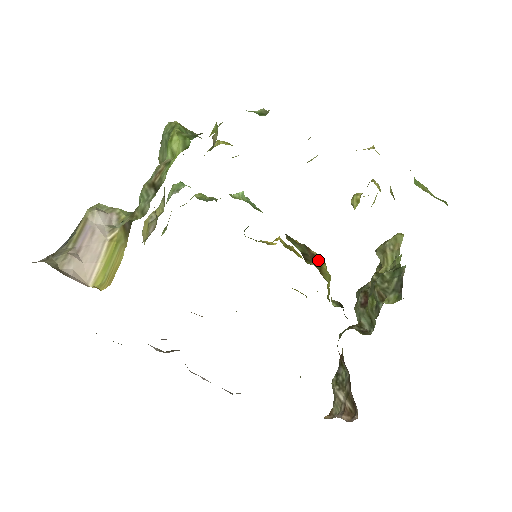
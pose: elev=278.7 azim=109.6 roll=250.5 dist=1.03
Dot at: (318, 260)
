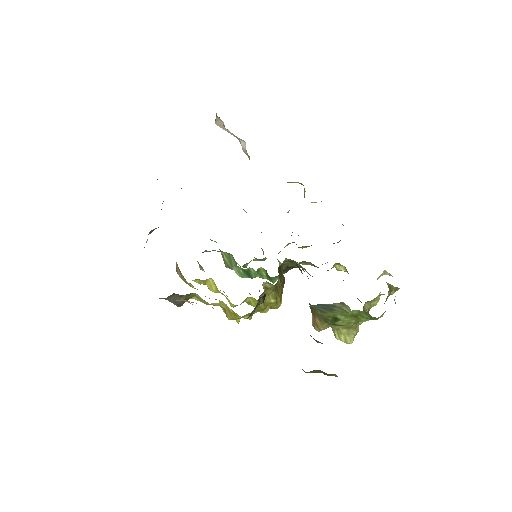
Dot at: (281, 289)
